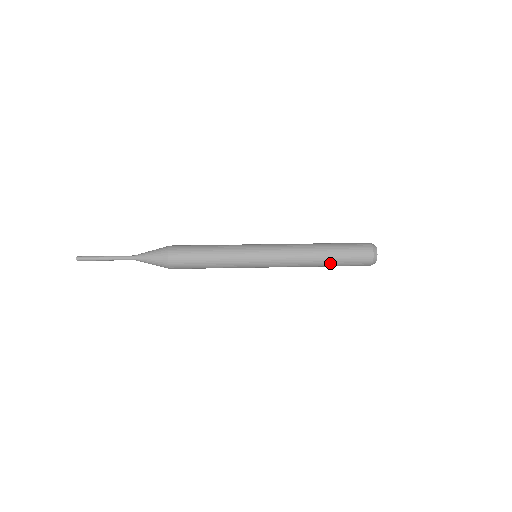
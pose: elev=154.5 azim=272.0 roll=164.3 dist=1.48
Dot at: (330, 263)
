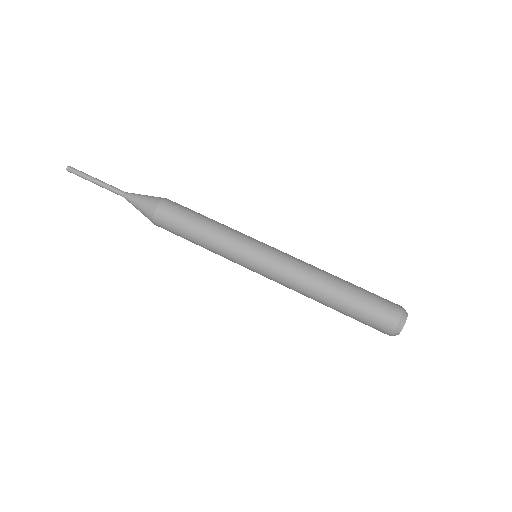
Dot at: occluded
